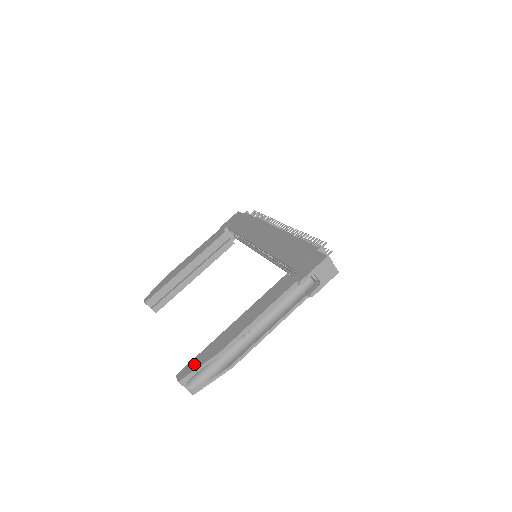
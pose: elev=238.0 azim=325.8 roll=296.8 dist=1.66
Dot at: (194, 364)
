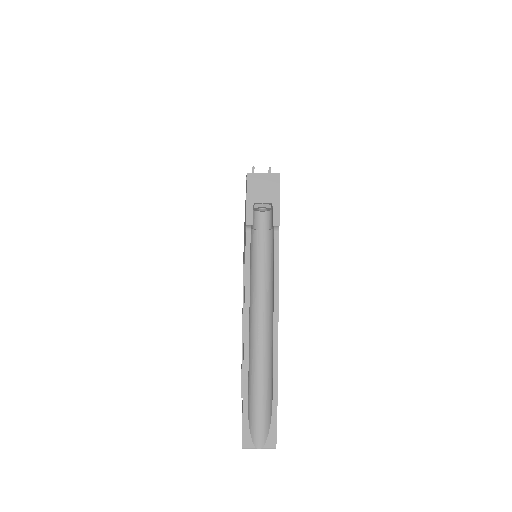
Dot at: occluded
